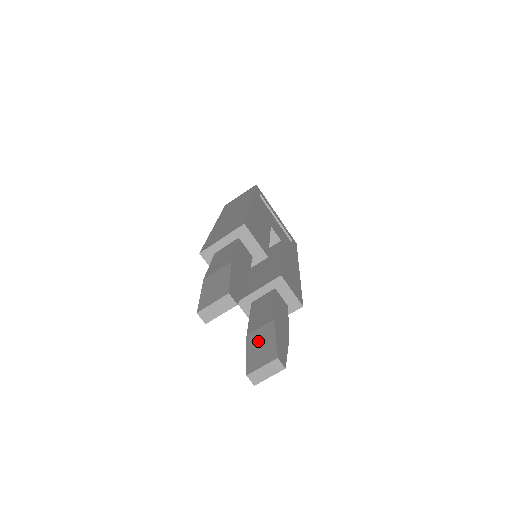
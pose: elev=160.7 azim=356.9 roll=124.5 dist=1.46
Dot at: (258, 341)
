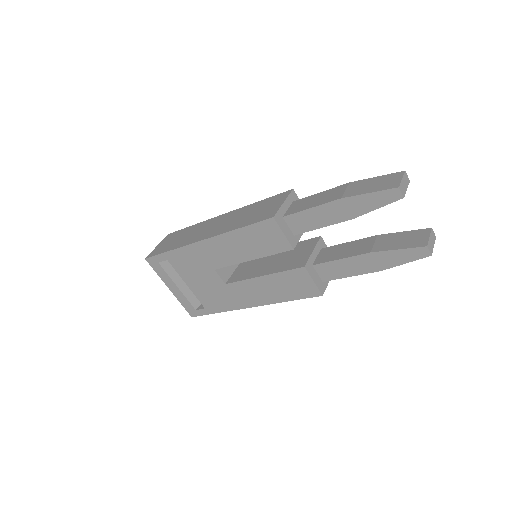
Dot at: (392, 242)
